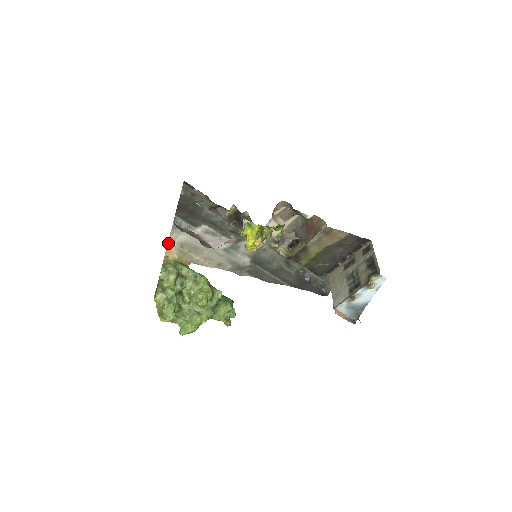
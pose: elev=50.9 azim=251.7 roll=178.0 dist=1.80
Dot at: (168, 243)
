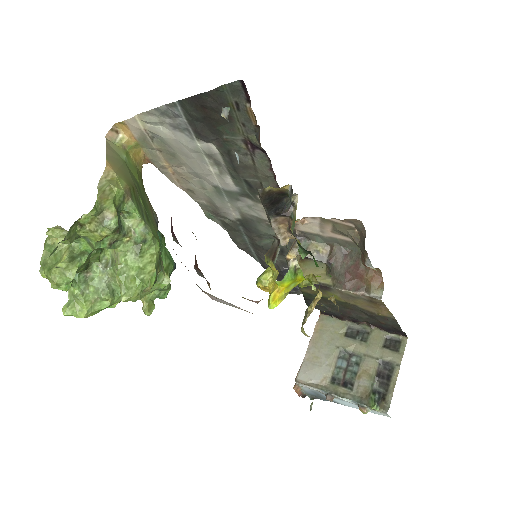
Dot at: (132, 118)
